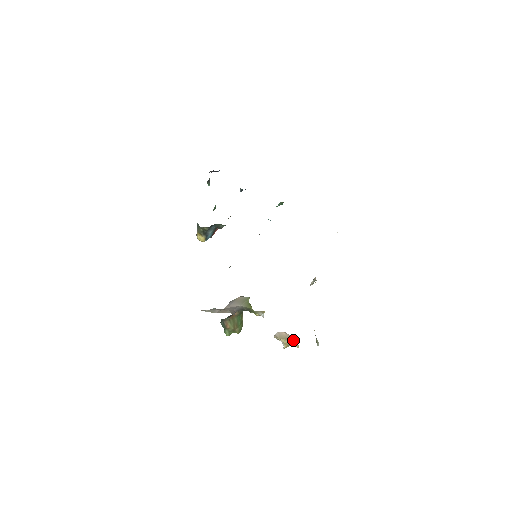
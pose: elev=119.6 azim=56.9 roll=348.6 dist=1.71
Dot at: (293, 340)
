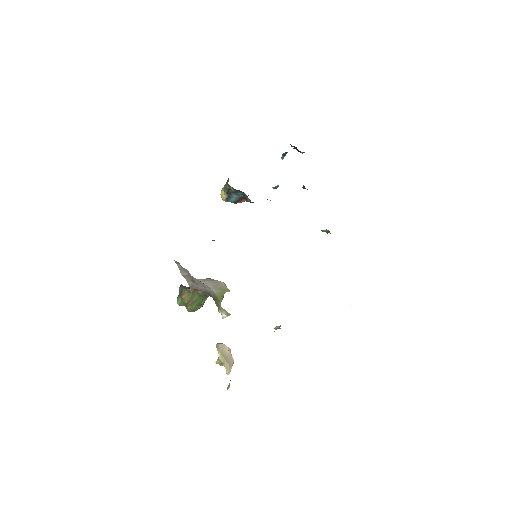
Dot at: (230, 364)
